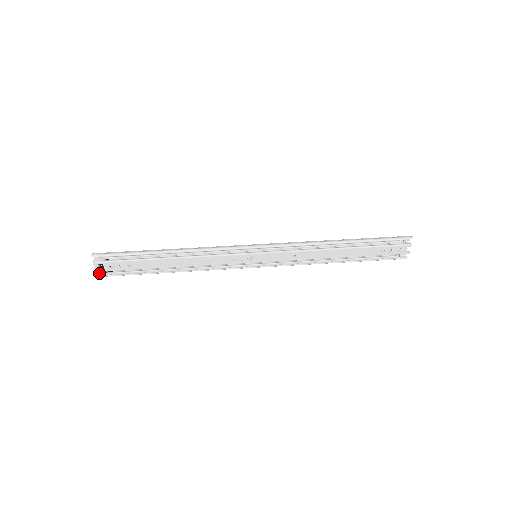
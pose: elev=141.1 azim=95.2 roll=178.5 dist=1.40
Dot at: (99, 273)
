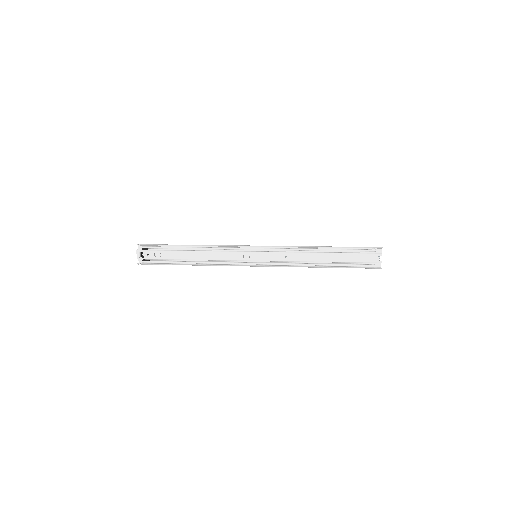
Dot at: (139, 263)
